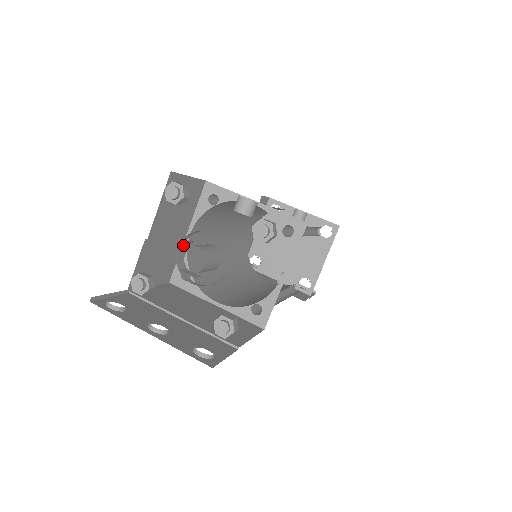
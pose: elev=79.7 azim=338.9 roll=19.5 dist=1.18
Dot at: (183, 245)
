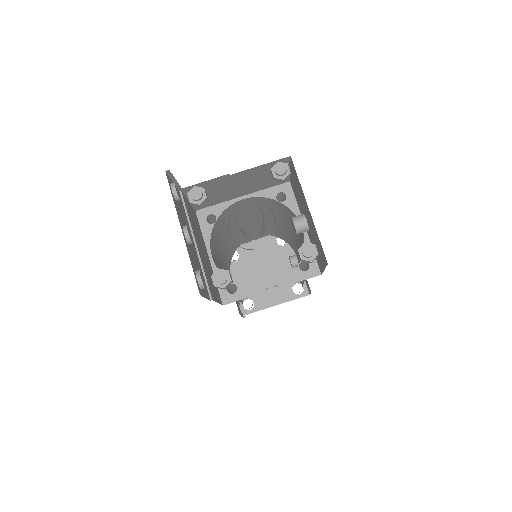
Dot at: (254, 205)
